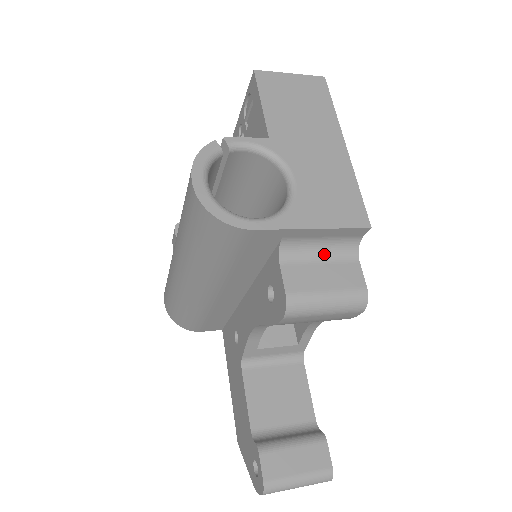
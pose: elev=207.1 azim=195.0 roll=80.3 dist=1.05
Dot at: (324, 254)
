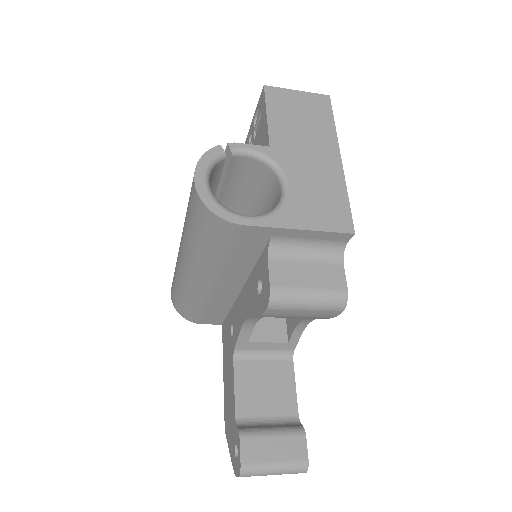
Dot at: (311, 255)
